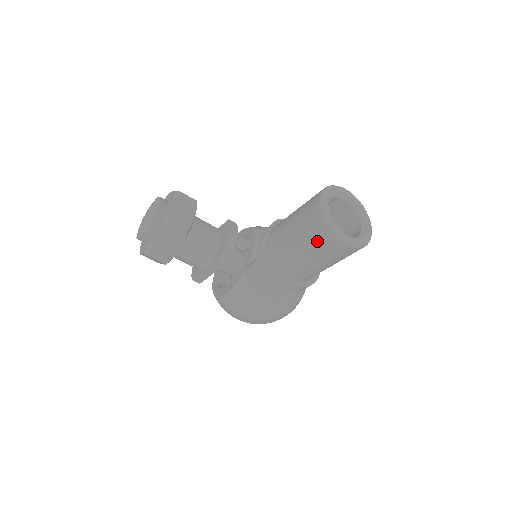
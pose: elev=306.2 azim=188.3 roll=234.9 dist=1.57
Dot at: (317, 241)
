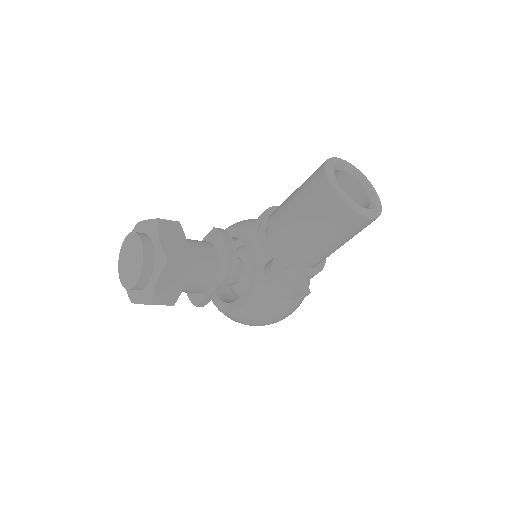
Dot at: (337, 225)
